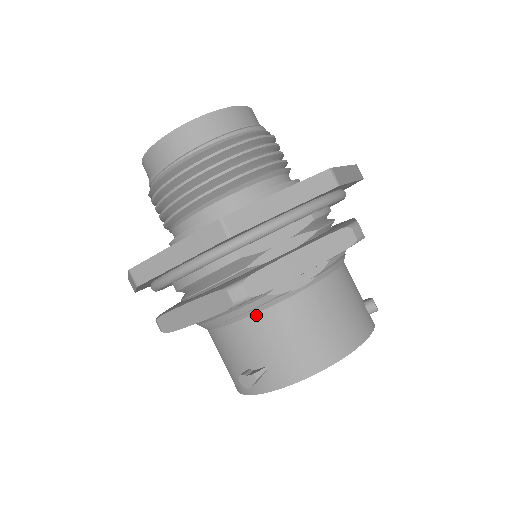
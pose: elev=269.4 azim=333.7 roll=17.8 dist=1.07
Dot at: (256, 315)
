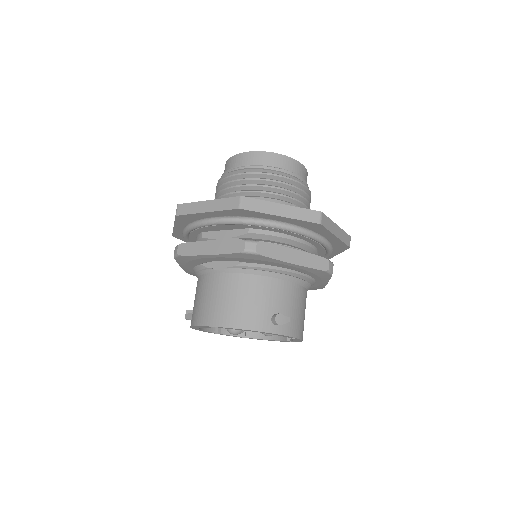
Dot at: (200, 276)
